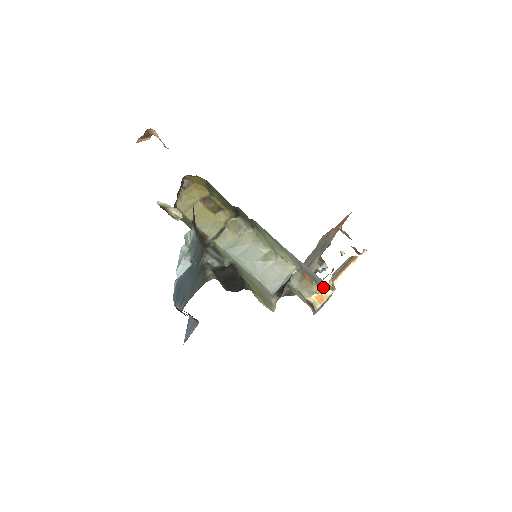
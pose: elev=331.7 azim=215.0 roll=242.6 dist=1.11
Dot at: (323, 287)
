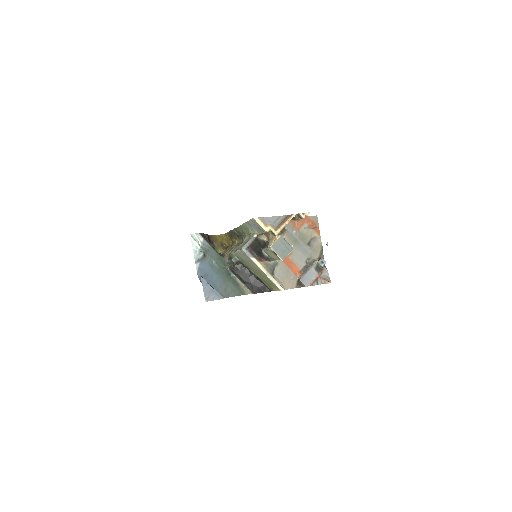
Dot at: (260, 226)
